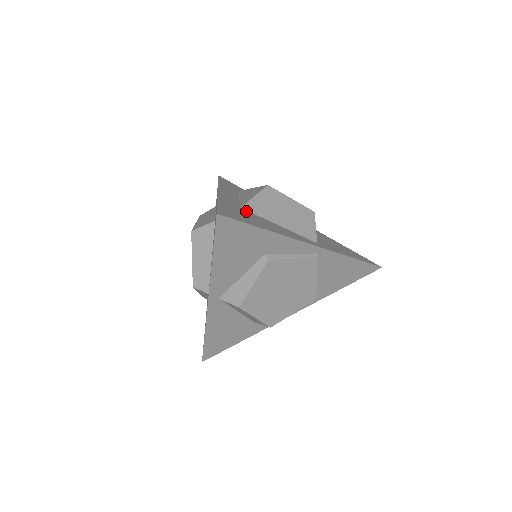
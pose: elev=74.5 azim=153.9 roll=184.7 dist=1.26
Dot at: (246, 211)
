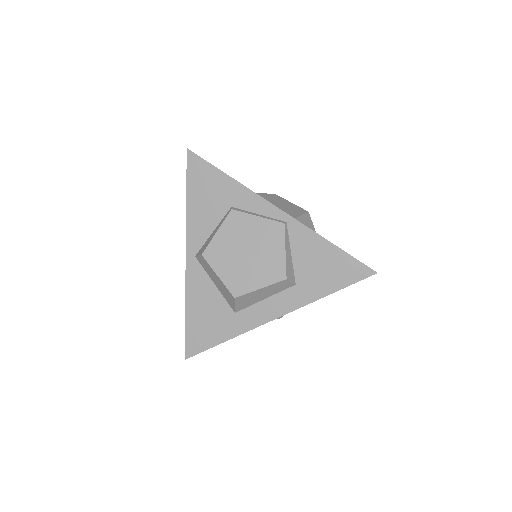
Dot at: occluded
